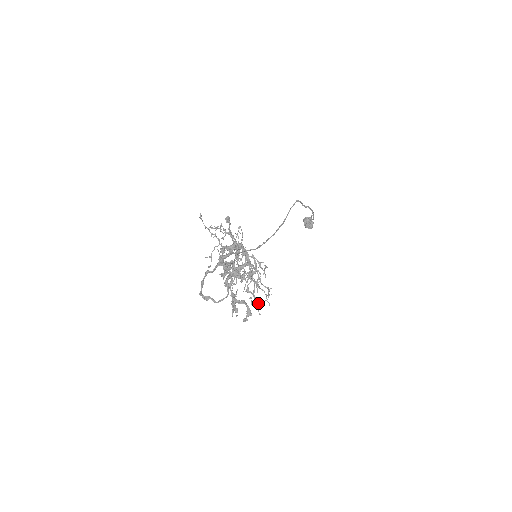
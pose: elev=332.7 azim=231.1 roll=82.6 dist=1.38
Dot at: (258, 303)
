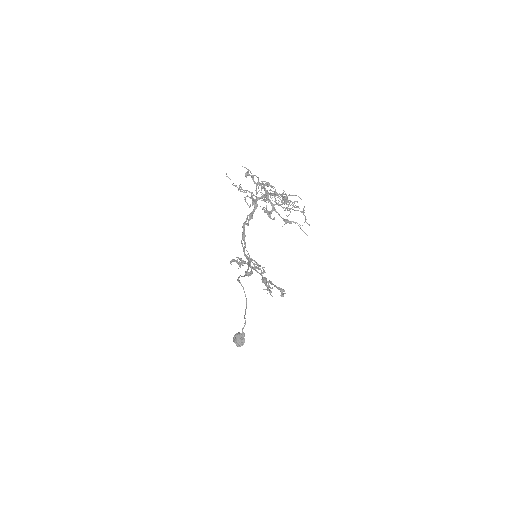
Dot at: (300, 227)
